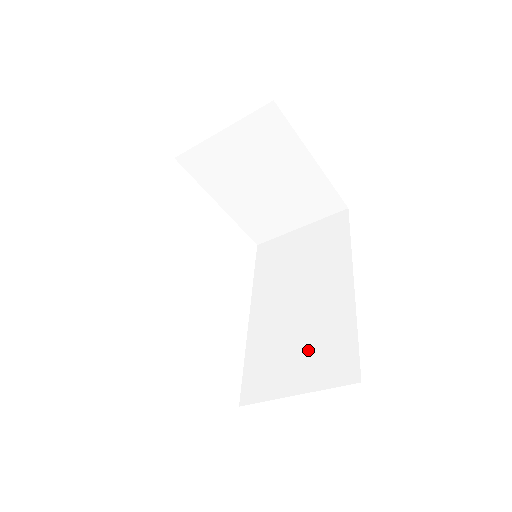
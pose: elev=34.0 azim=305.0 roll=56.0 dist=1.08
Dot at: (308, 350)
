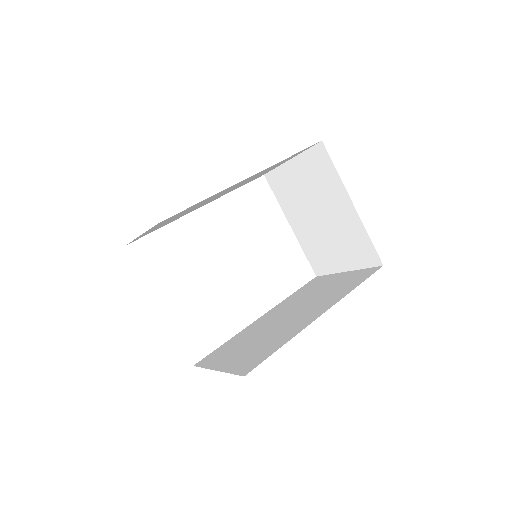
Dot at: (252, 347)
